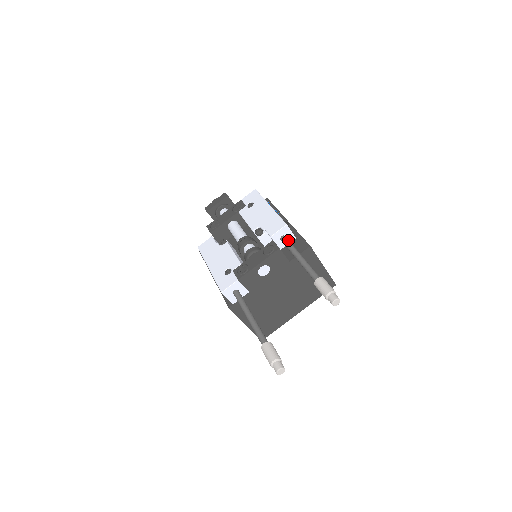
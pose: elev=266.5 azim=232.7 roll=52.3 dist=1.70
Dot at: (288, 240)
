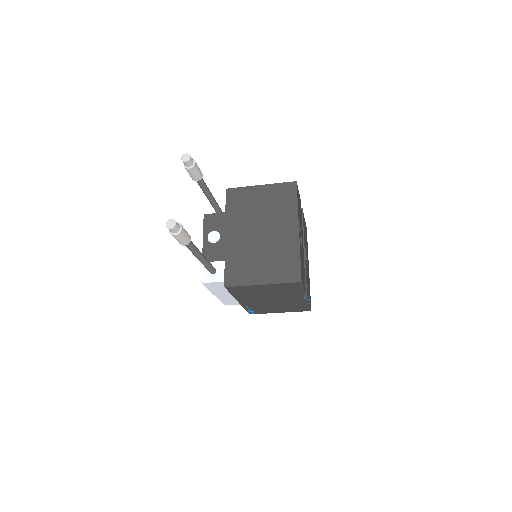
Dot at: occluded
